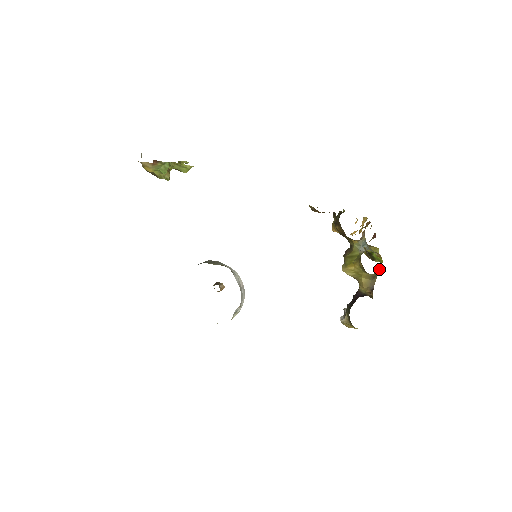
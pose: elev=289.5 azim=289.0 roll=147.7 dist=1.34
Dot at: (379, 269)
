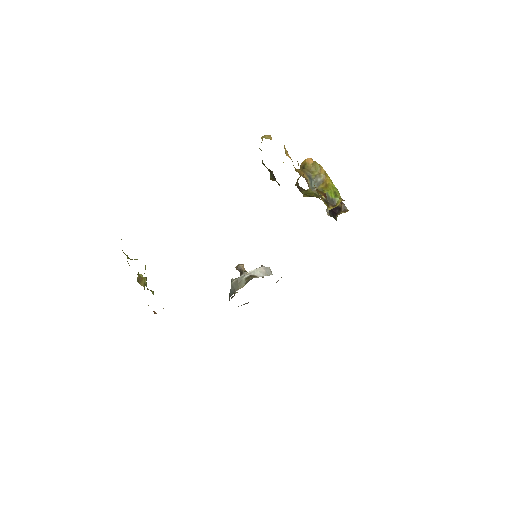
Dot at: (340, 198)
